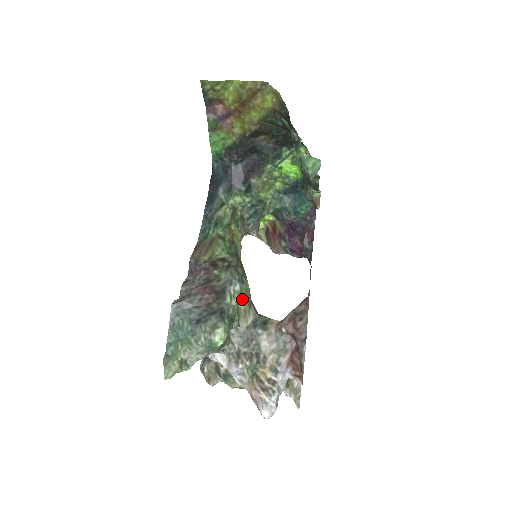
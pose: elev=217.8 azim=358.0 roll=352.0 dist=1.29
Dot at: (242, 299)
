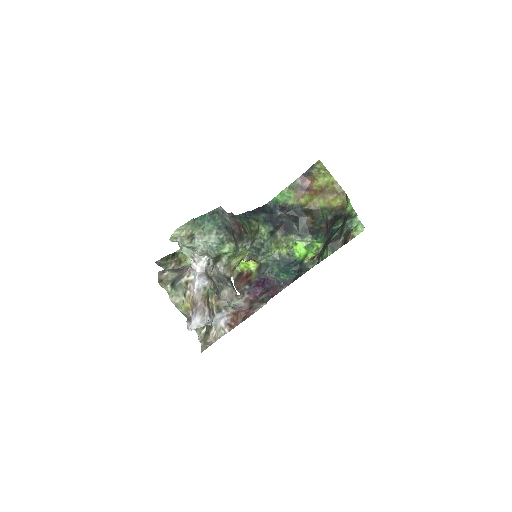
Dot at: (237, 259)
